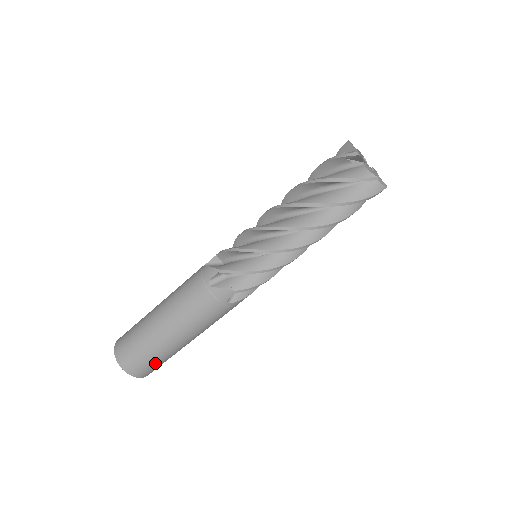
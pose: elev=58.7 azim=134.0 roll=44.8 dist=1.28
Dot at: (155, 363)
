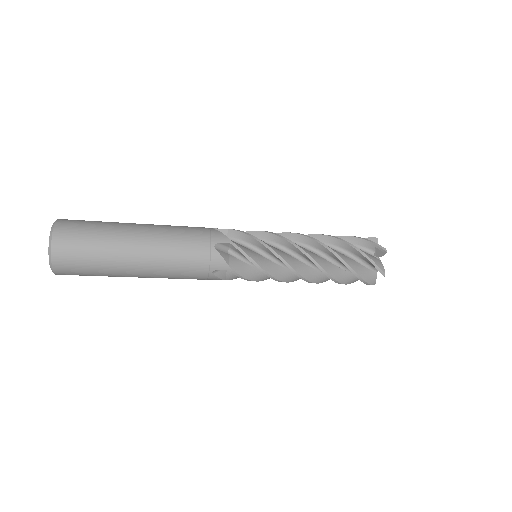
Dot at: (88, 269)
